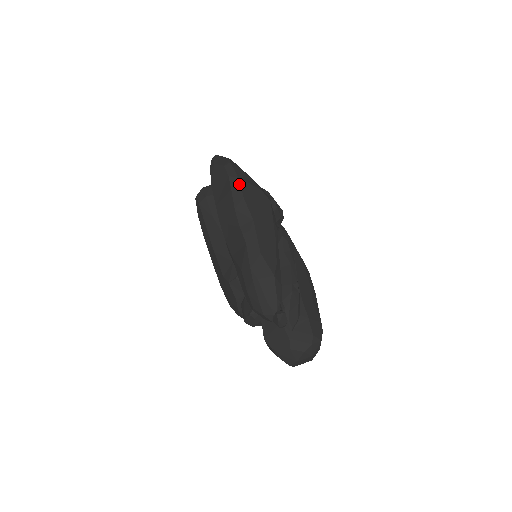
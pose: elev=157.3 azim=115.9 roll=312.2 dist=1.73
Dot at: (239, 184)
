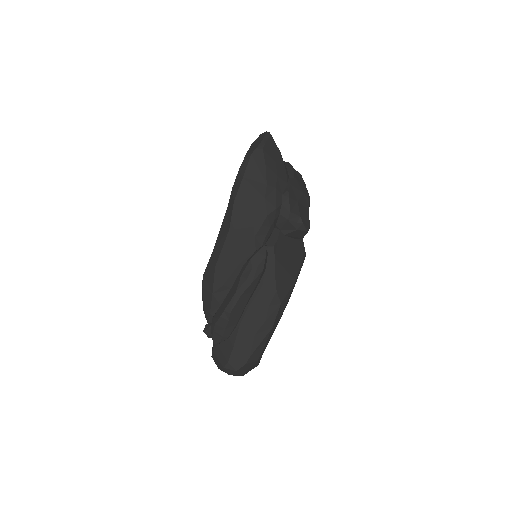
Dot at: (239, 185)
